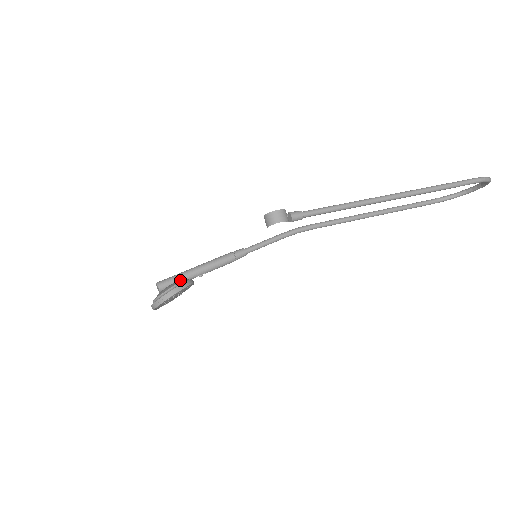
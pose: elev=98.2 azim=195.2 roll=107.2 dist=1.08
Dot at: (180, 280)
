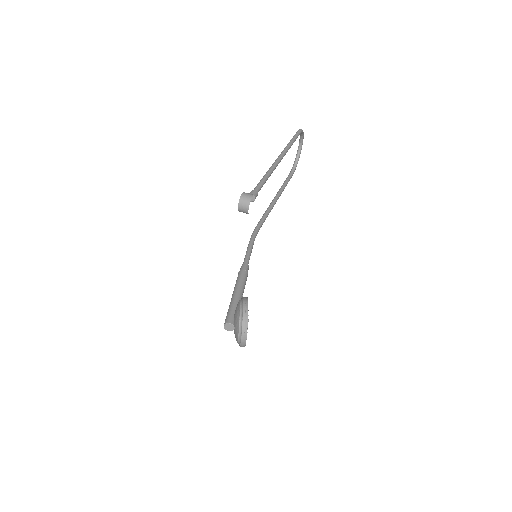
Dot at: (236, 305)
